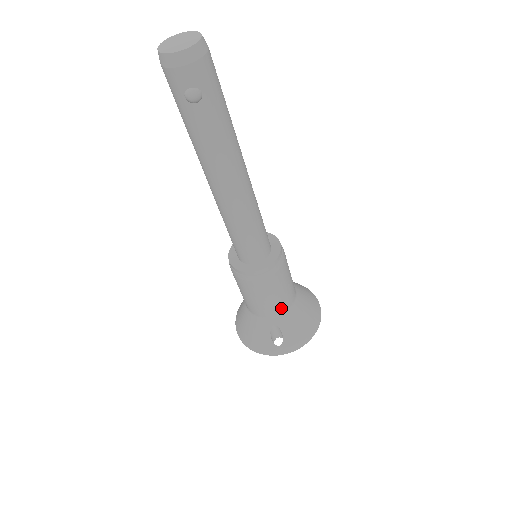
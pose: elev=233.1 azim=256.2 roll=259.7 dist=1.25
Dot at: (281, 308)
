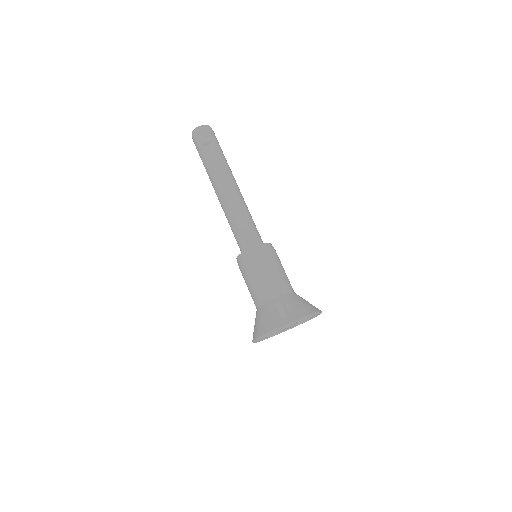
Dot at: (280, 288)
